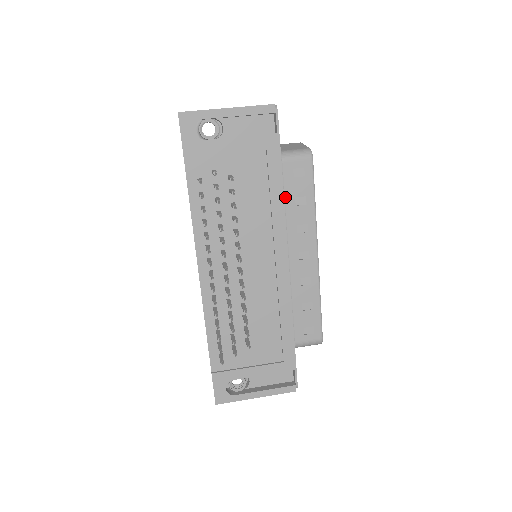
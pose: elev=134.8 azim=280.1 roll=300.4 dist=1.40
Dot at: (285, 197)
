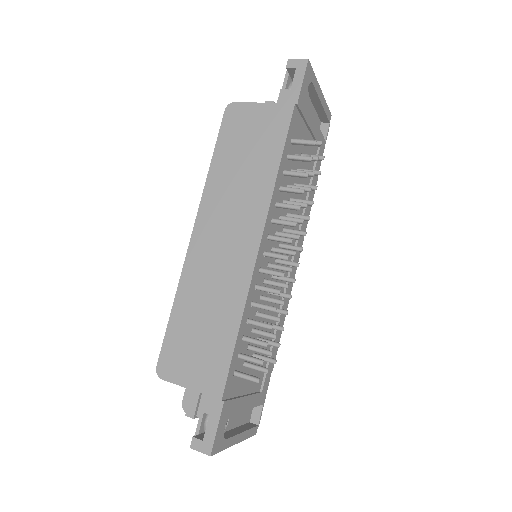
Dot at: occluded
